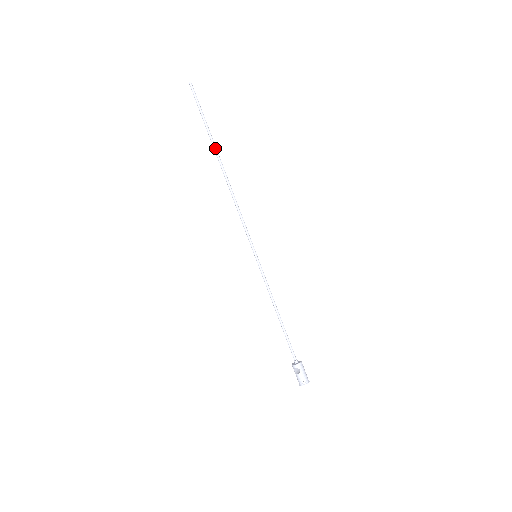
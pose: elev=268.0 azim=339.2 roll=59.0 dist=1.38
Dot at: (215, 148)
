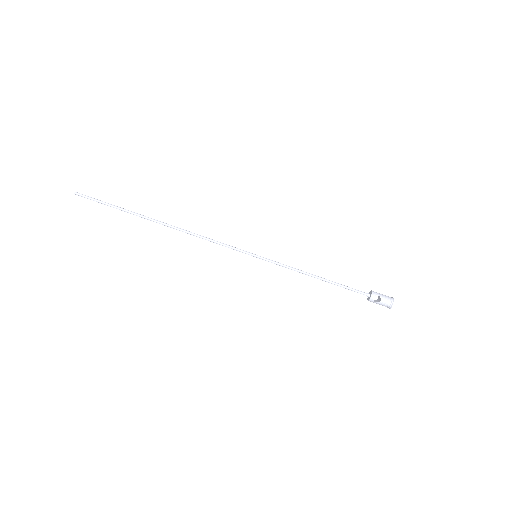
Dot at: (143, 216)
